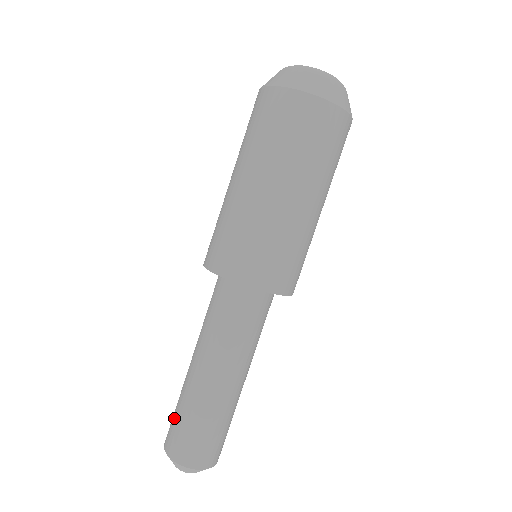
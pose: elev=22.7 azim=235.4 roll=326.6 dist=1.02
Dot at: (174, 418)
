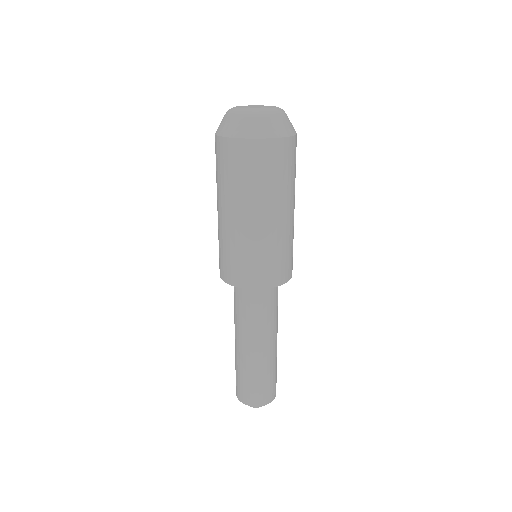
Dot at: occluded
